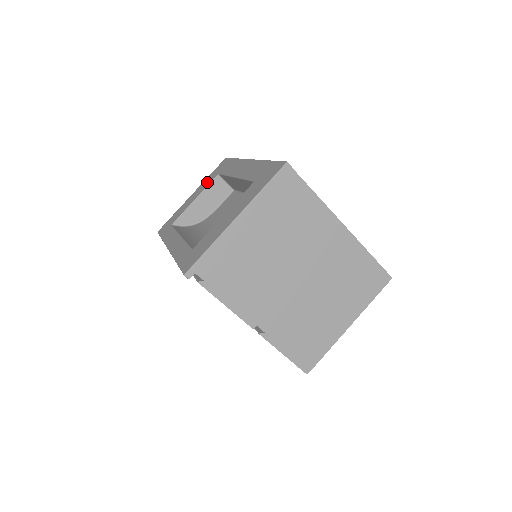
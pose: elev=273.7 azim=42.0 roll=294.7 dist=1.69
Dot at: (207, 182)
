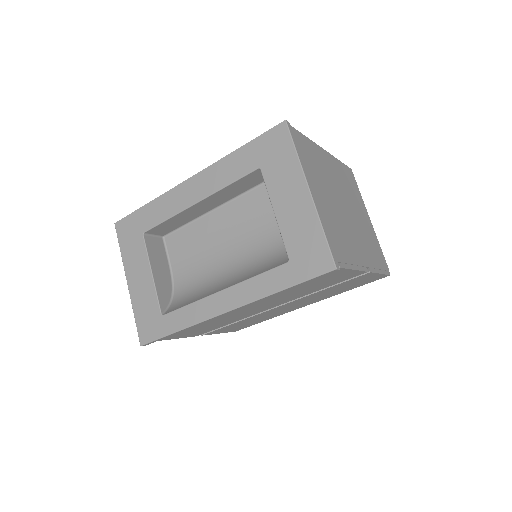
Dot at: (136, 253)
